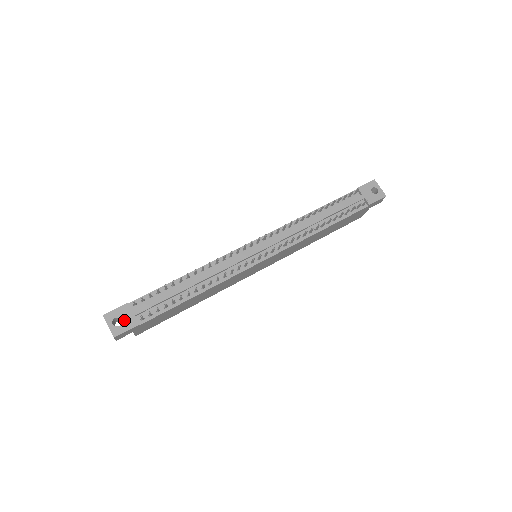
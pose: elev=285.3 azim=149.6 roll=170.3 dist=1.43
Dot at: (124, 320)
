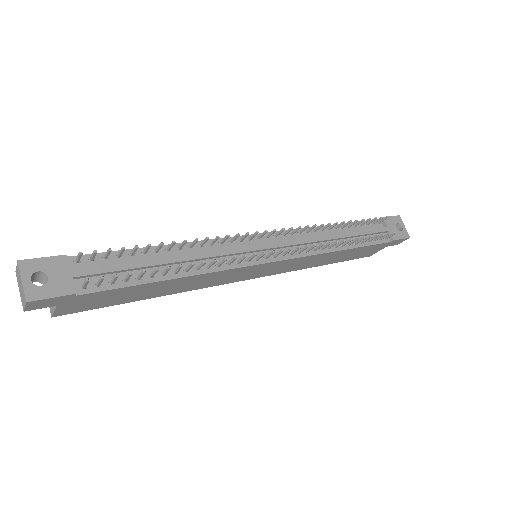
Dot at: (53, 279)
